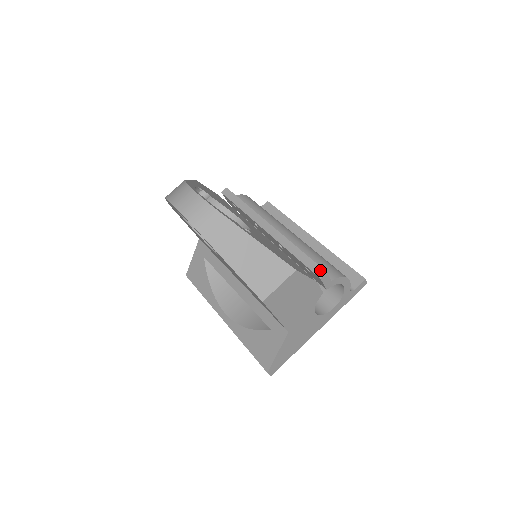
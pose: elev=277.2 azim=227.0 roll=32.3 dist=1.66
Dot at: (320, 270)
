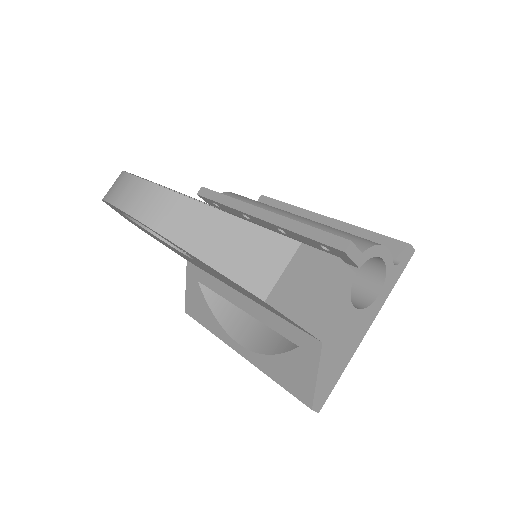
Dot at: (341, 241)
